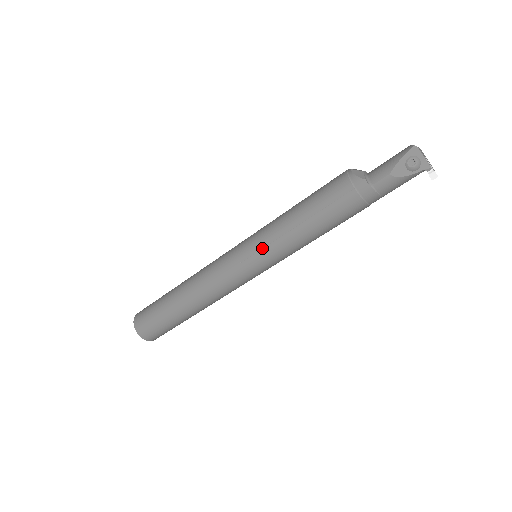
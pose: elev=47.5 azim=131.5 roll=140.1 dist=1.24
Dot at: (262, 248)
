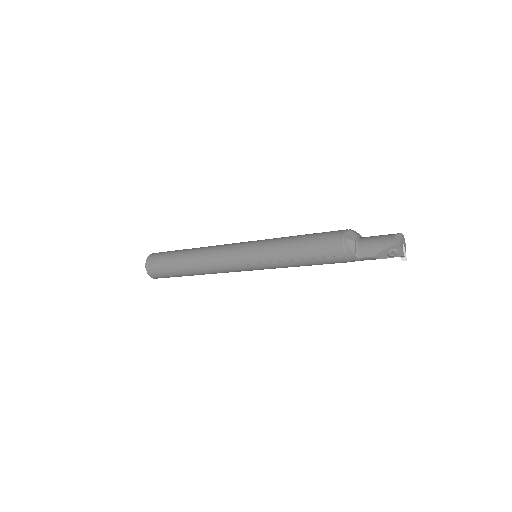
Dot at: (264, 263)
